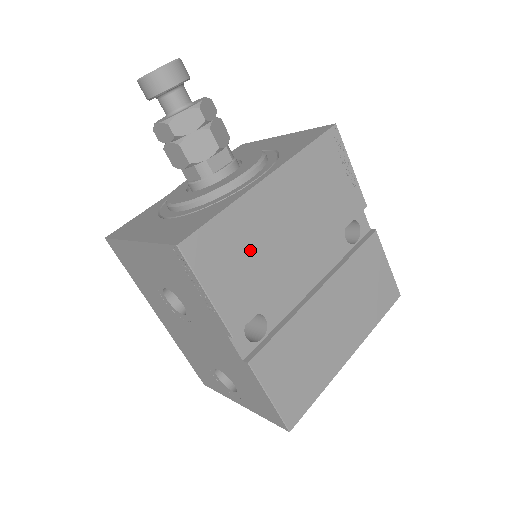
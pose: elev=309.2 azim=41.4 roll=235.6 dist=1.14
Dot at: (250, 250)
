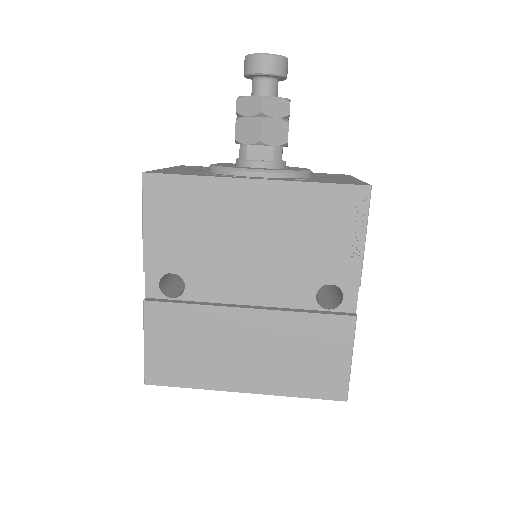
Dot at: (200, 223)
